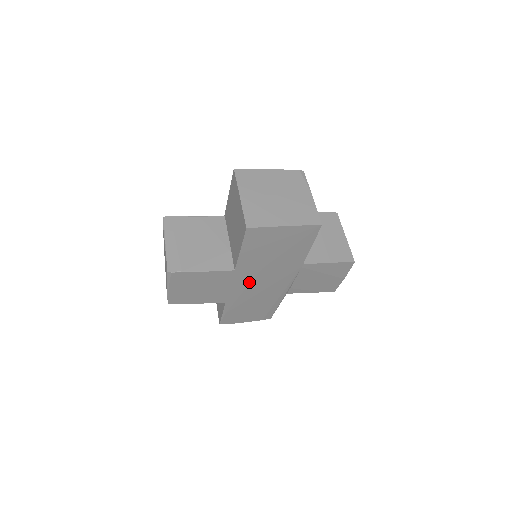
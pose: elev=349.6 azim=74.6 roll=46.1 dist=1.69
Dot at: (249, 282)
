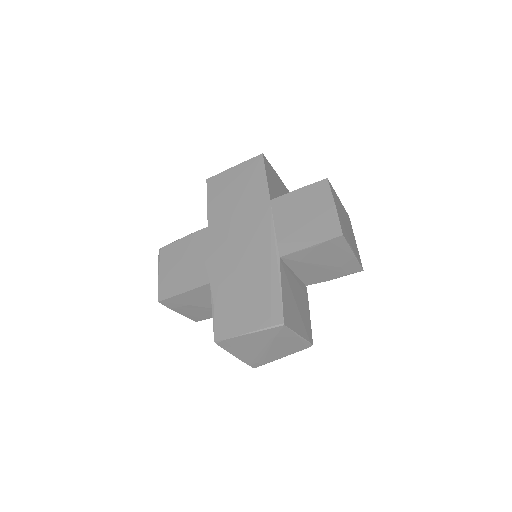
Dot at: (226, 241)
